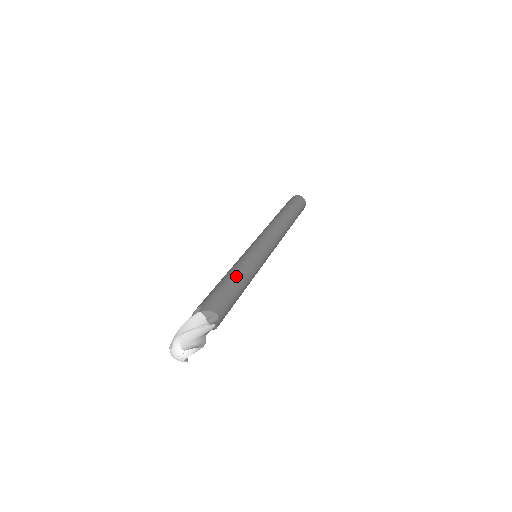
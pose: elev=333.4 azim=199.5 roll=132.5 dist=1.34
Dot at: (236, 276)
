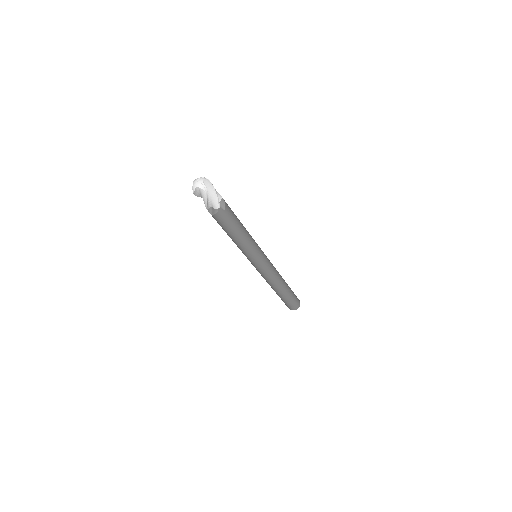
Dot at: occluded
